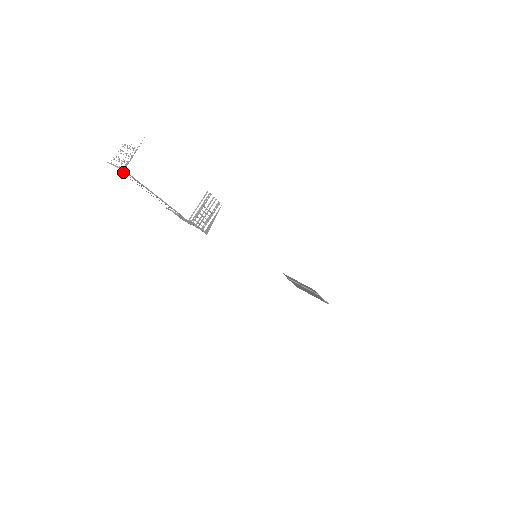
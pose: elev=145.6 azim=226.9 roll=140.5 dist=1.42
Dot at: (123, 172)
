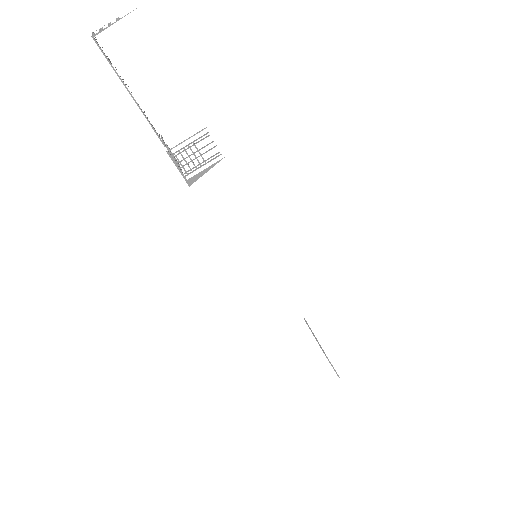
Dot at: occluded
